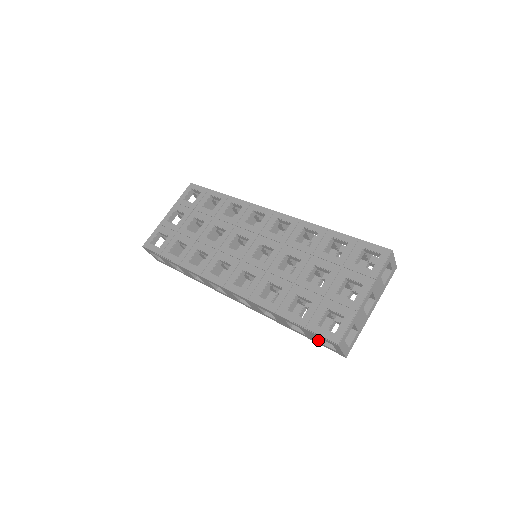
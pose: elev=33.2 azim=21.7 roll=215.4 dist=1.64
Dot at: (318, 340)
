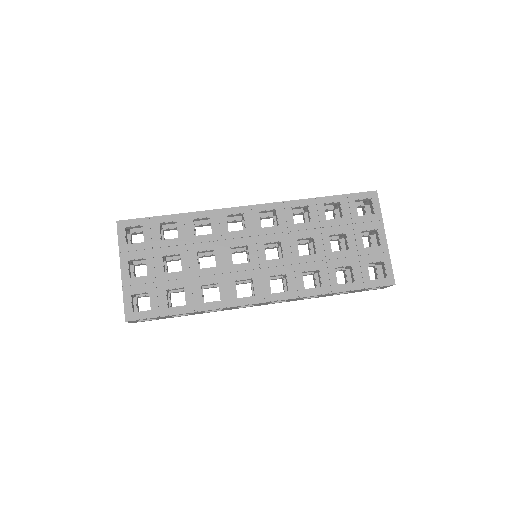
Dot at: occluded
